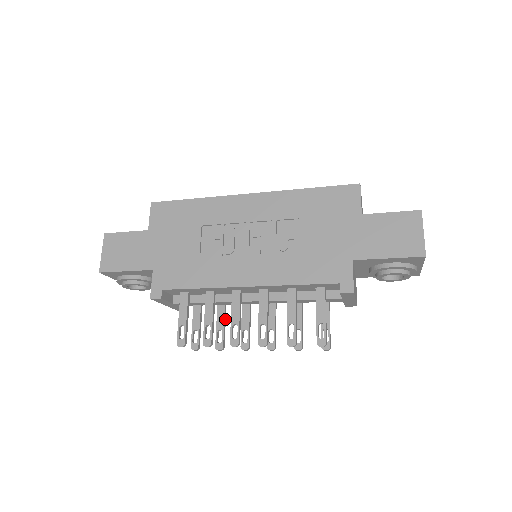
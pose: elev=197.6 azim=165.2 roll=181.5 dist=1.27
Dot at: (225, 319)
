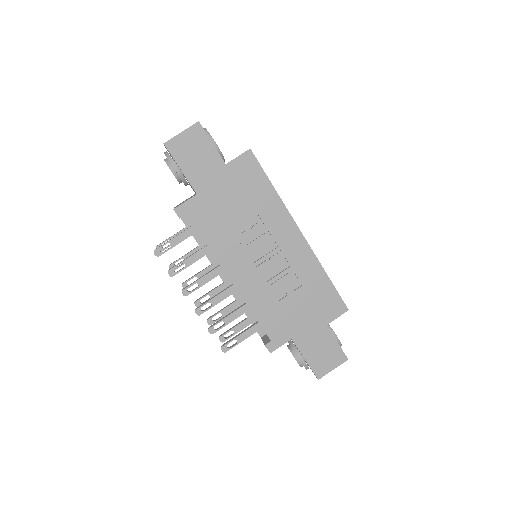
Dot at: occluded
